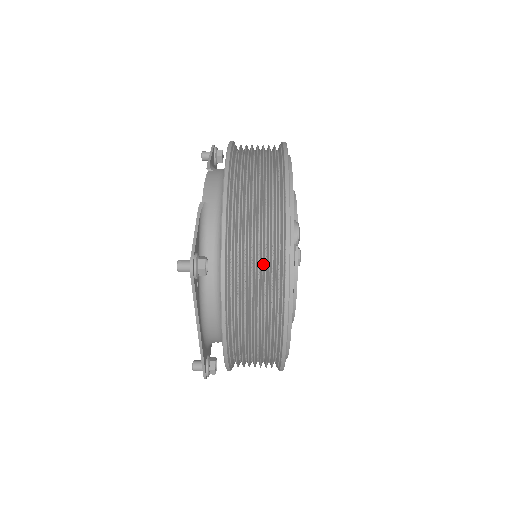
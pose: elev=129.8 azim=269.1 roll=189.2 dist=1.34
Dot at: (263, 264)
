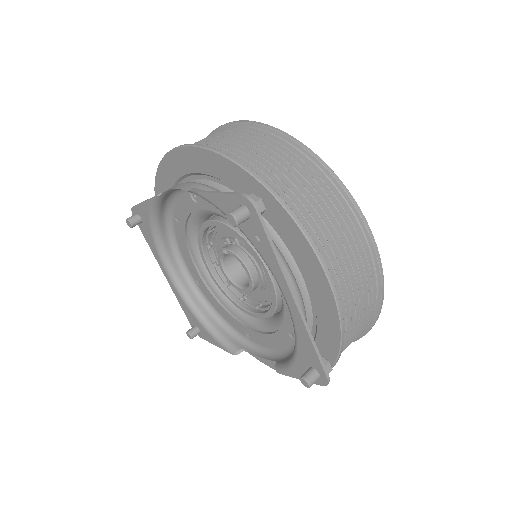
Dot at: (299, 175)
